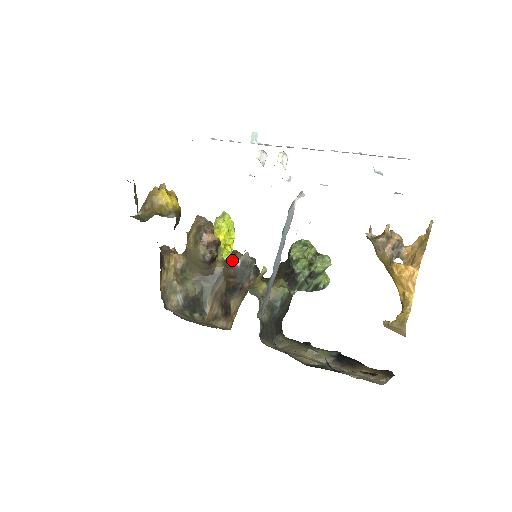
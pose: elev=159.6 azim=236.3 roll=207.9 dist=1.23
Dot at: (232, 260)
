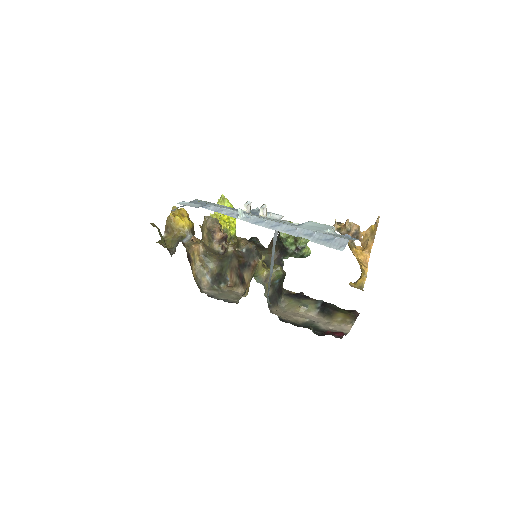
Dot at: (239, 249)
